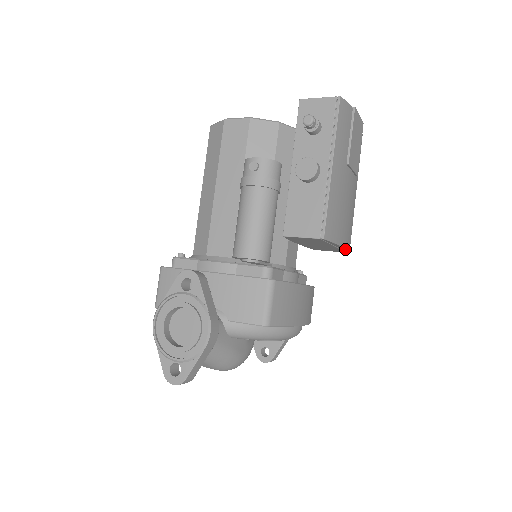
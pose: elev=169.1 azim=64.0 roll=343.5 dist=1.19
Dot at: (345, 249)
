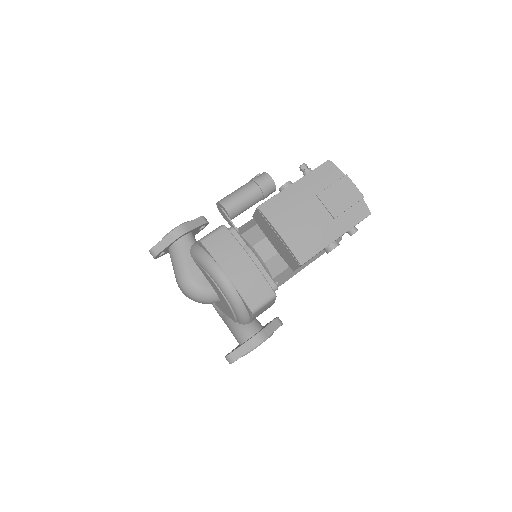
Dot at: (288, 247)
